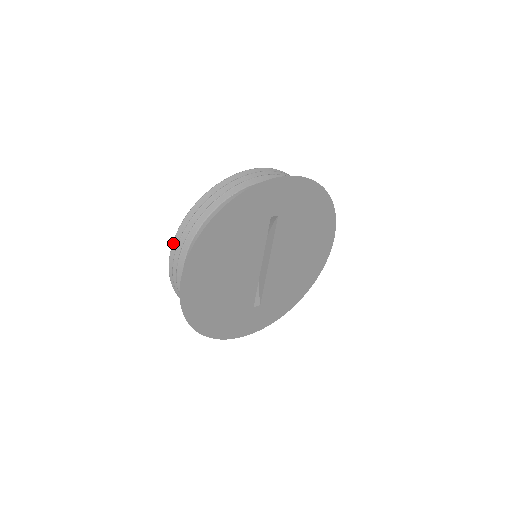
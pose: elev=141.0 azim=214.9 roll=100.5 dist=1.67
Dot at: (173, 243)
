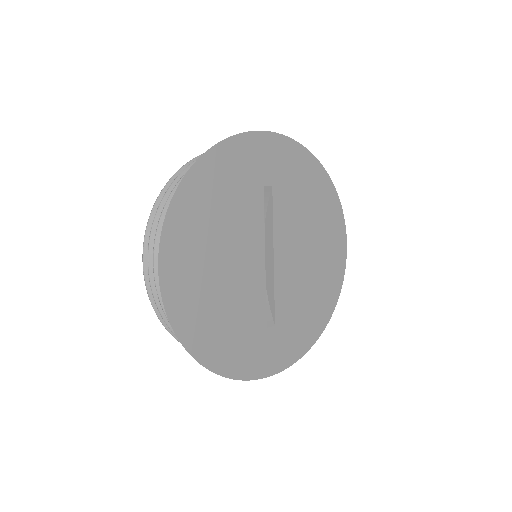
Dot at: (145, 234)
